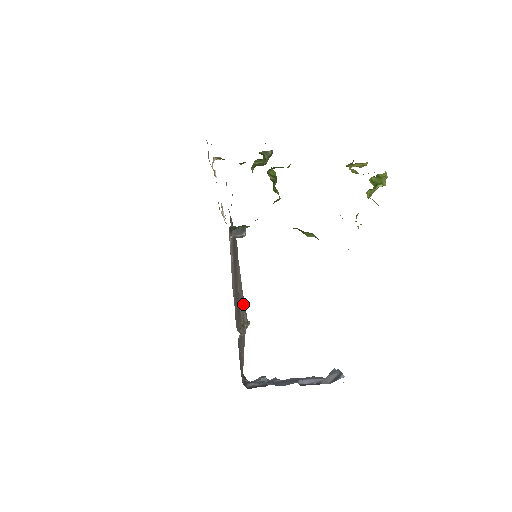
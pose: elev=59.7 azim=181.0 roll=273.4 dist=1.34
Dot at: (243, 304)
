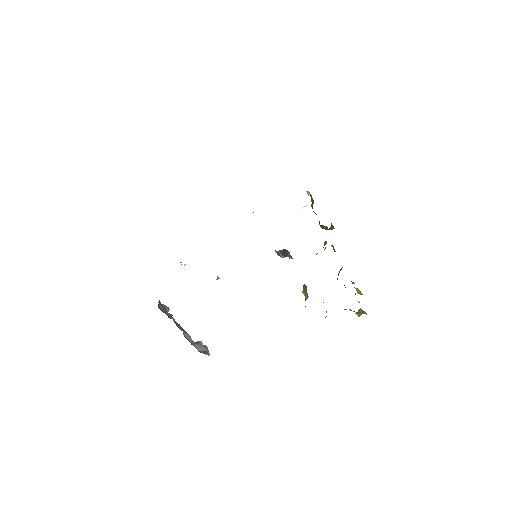
Dot at: occluded
